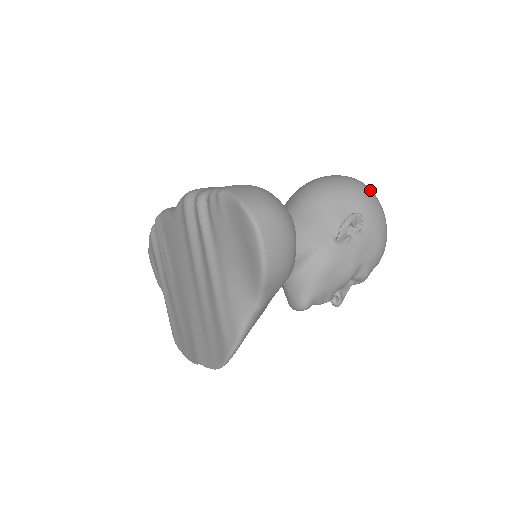
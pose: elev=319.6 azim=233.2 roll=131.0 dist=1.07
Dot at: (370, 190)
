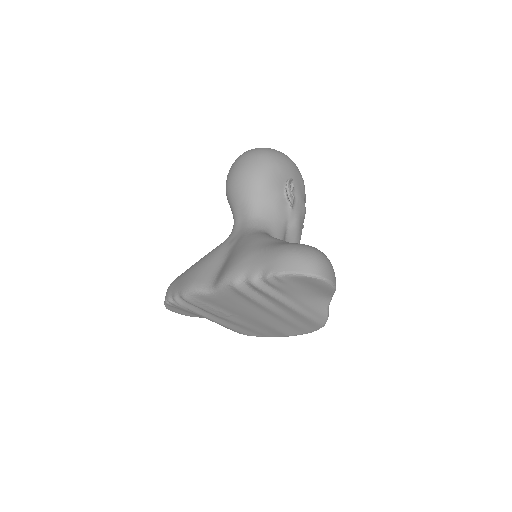
Dot at: (273, 152)
